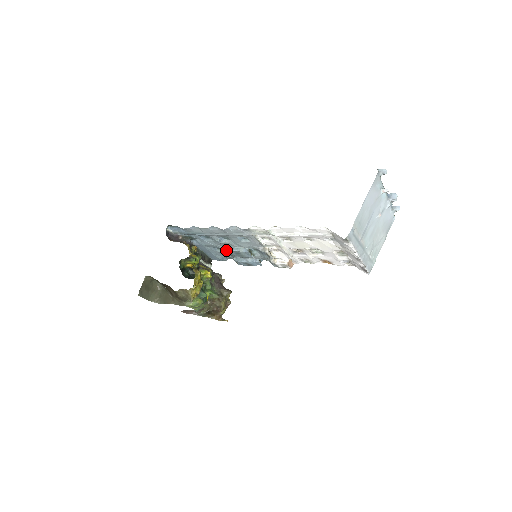
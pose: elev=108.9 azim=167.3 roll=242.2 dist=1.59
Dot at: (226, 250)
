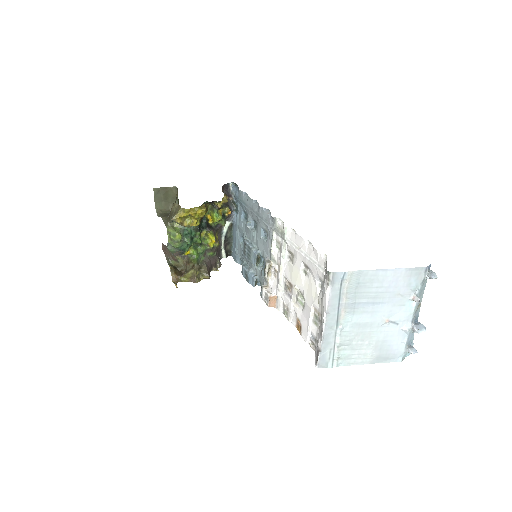
Dot at: (245, 240)
